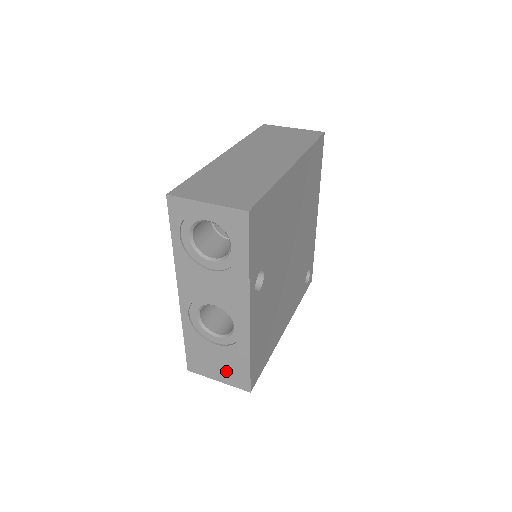
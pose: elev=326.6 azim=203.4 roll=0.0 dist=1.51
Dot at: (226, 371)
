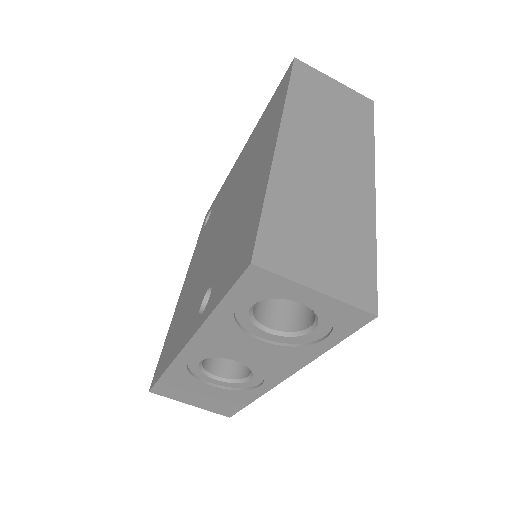
Dot at: (209, 402)
